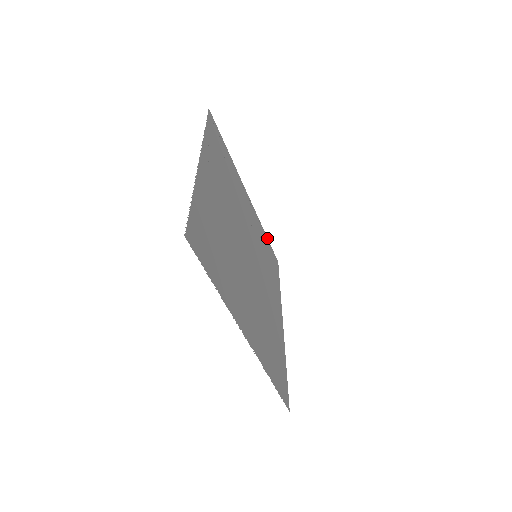
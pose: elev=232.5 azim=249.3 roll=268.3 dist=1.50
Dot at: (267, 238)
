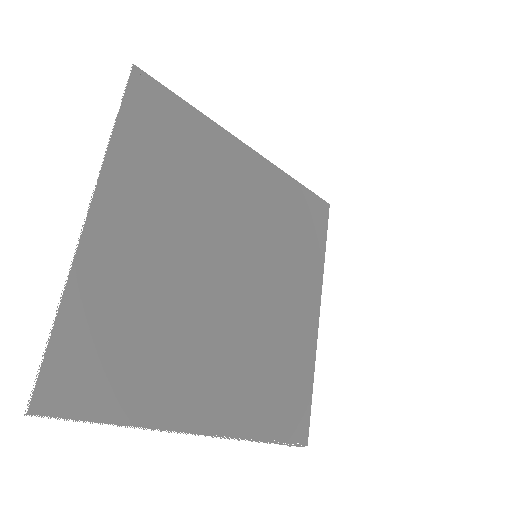
Dot at: (301, 186)
